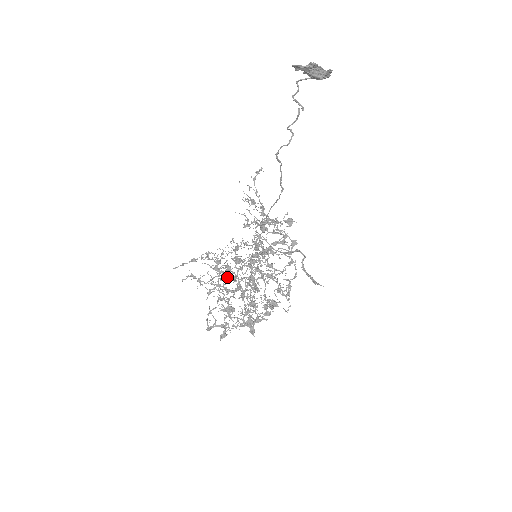
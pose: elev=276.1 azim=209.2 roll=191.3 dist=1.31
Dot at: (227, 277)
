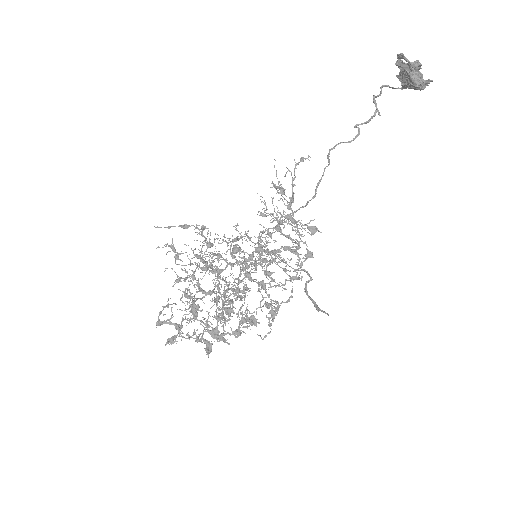
Dot at: occluded
